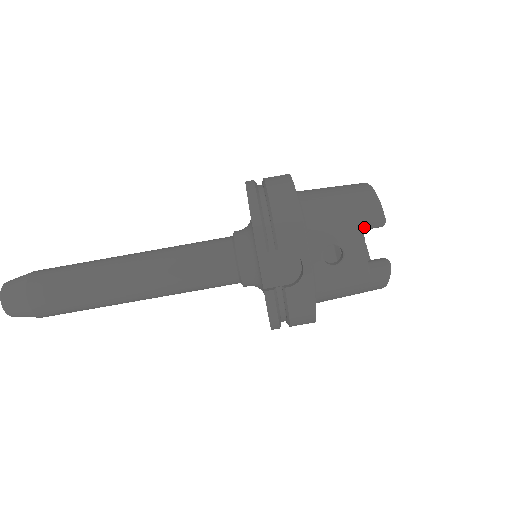
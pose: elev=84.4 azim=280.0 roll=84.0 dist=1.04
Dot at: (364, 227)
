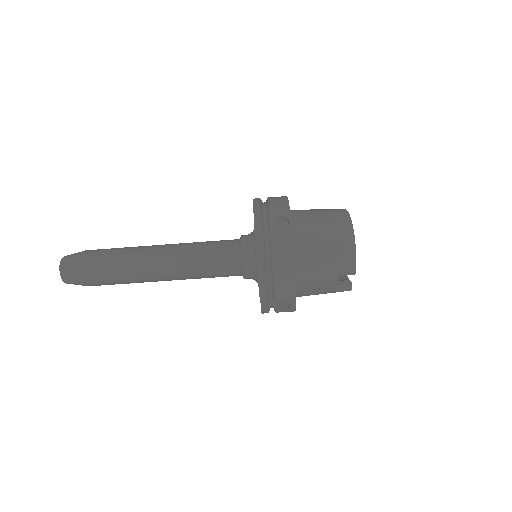
Dot at: occluded
